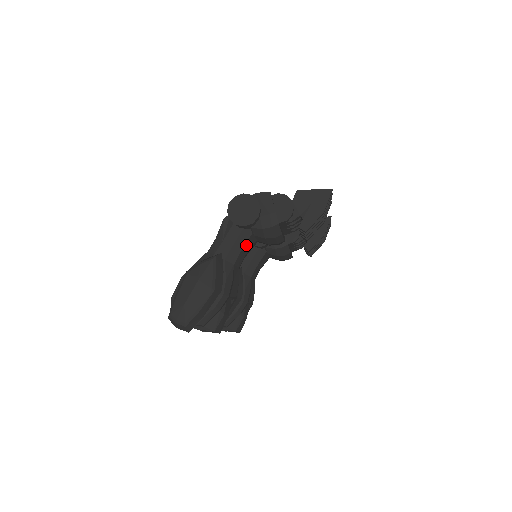
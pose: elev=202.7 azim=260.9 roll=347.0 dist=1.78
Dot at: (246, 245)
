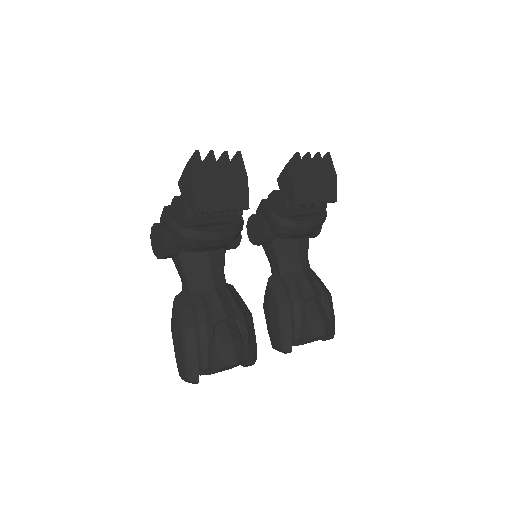
Dot at: (196, 265)
